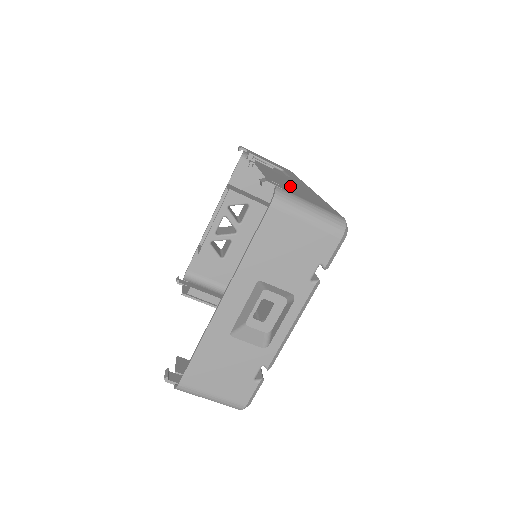
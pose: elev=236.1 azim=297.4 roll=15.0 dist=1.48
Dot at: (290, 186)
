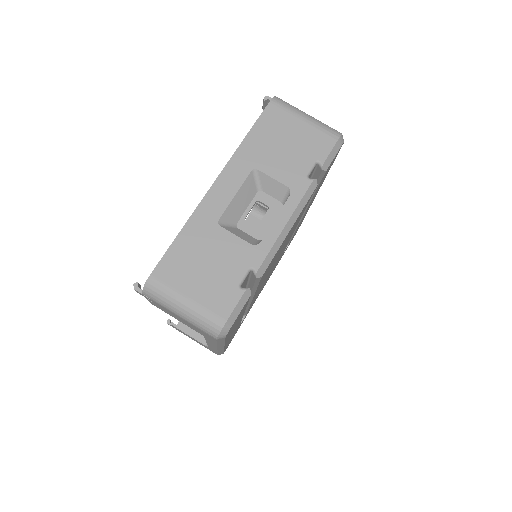
Dot at: occluded
